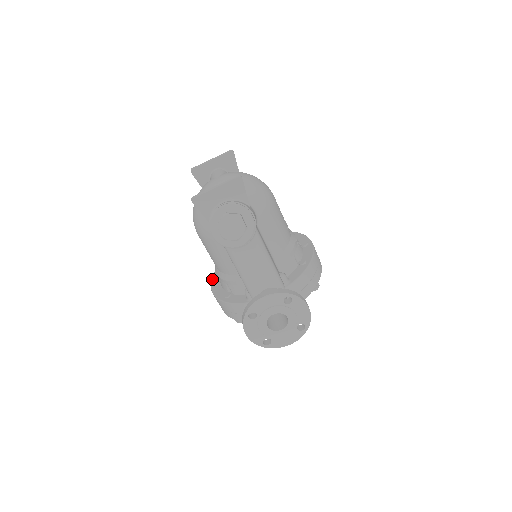
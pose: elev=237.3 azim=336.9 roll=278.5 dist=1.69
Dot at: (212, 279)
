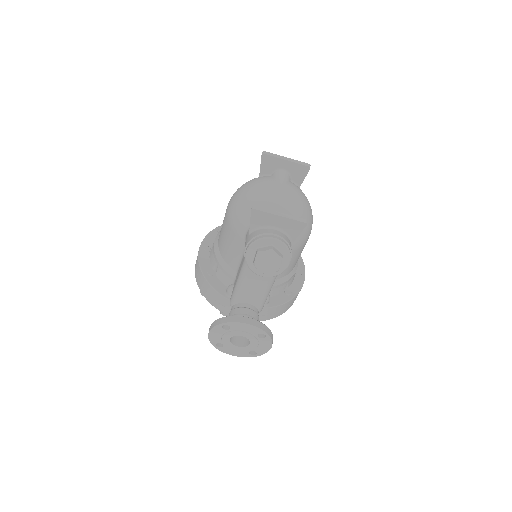
Dot at: (204, 239)
